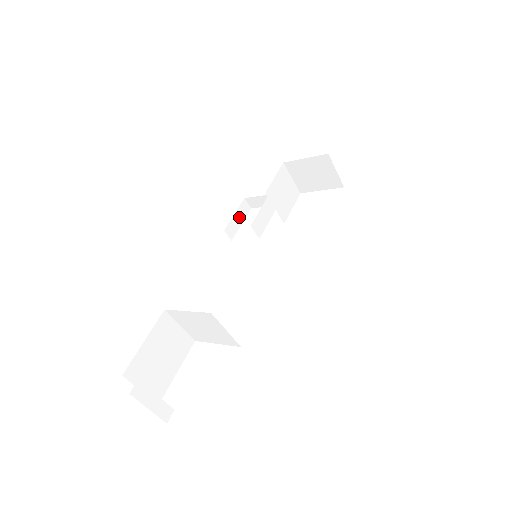
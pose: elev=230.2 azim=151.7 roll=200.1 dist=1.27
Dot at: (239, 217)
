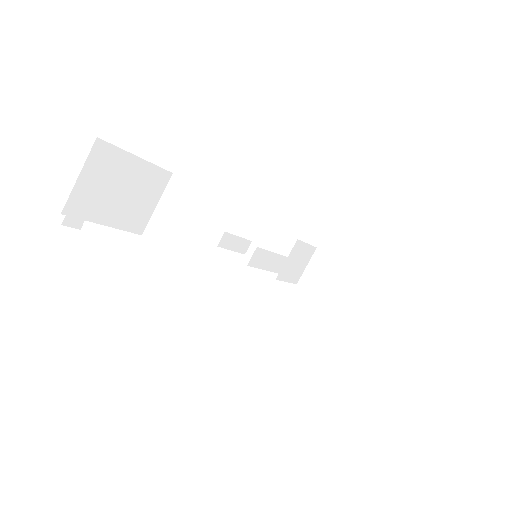
Dot at: (237, 244)
